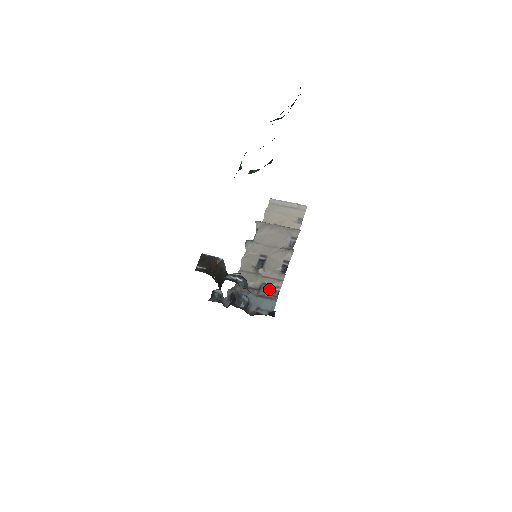
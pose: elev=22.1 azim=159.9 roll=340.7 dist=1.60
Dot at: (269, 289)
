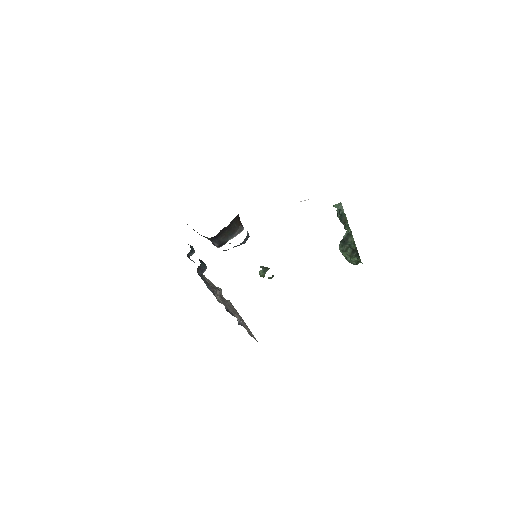
Dot at: (215, 293)
